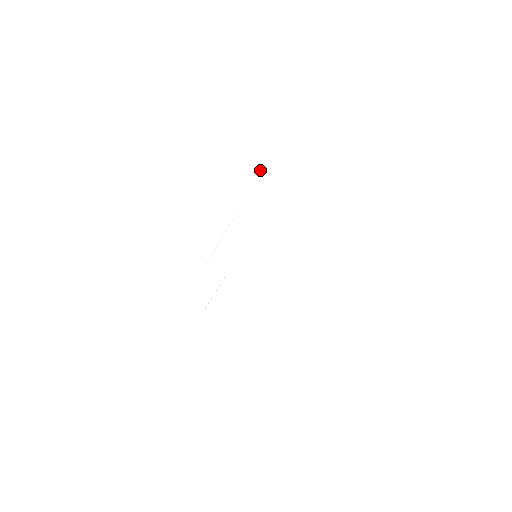
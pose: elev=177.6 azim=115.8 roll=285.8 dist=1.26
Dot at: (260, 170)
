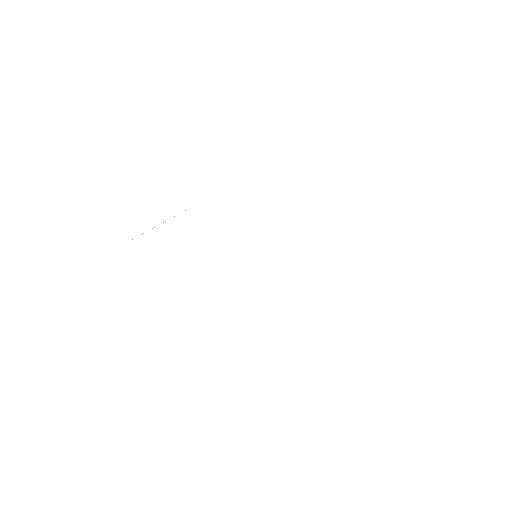
Dot at: occluded
